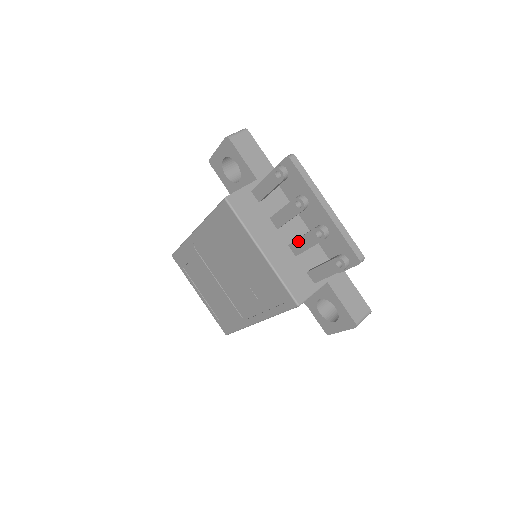
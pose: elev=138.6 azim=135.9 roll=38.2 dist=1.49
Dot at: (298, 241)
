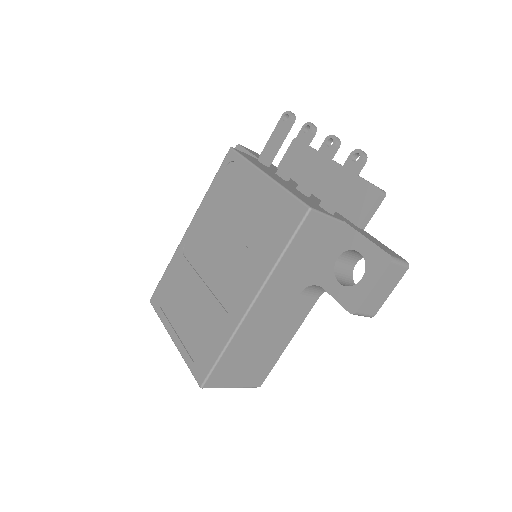
Dot at: (307, 172)
